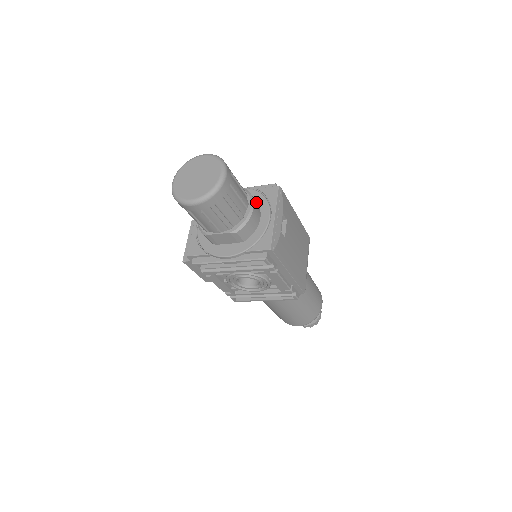
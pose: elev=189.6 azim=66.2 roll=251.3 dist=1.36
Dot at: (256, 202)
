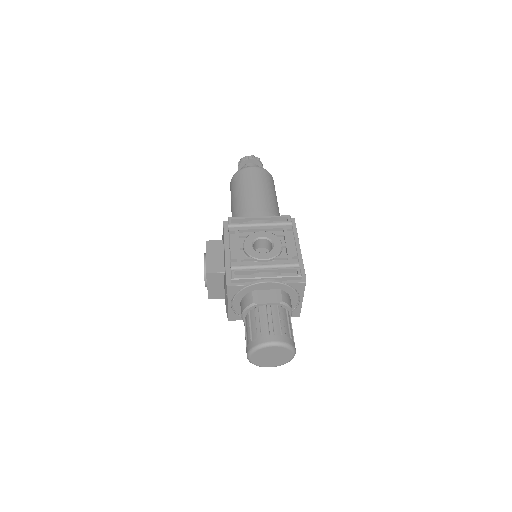
Dot at: (289, 298)
